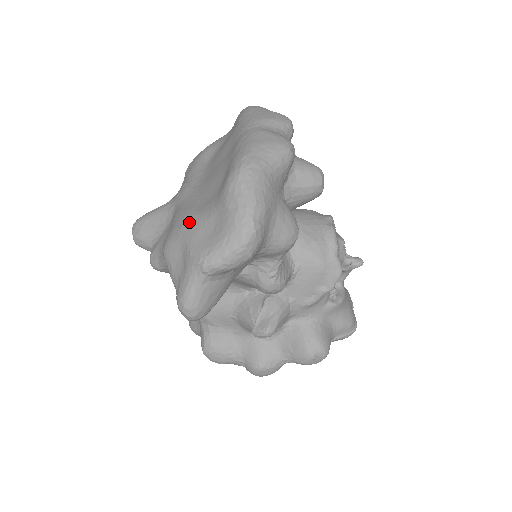
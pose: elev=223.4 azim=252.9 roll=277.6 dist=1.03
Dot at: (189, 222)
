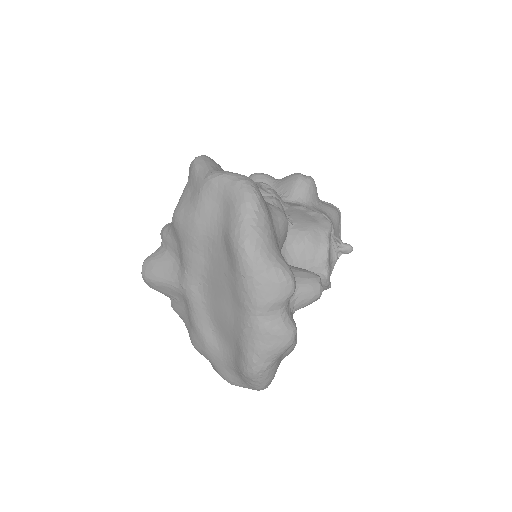
Dot at: (211, 354)
